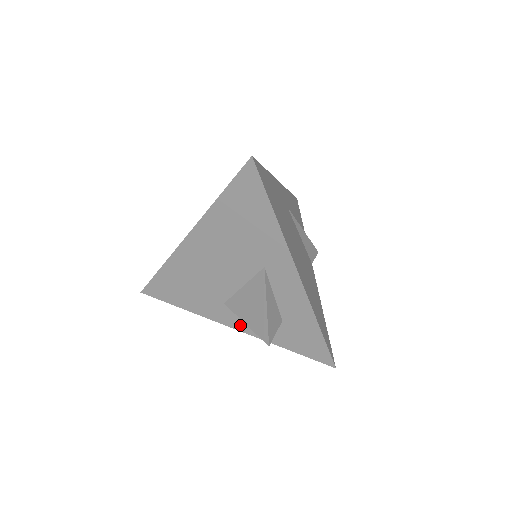
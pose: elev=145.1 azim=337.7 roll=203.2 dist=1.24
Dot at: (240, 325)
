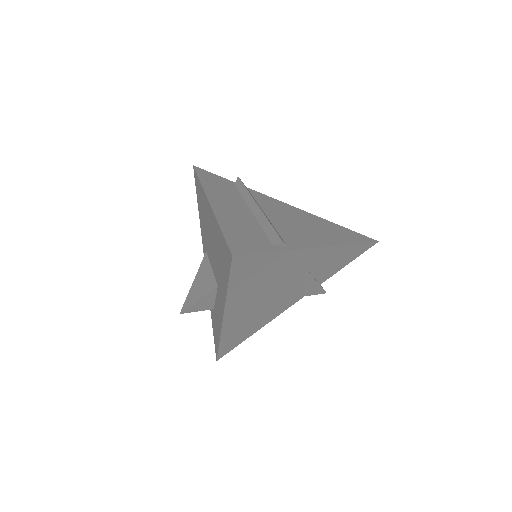
Dot at: occluded
